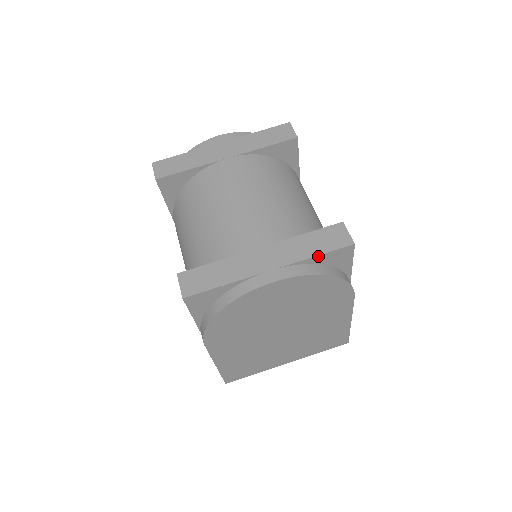
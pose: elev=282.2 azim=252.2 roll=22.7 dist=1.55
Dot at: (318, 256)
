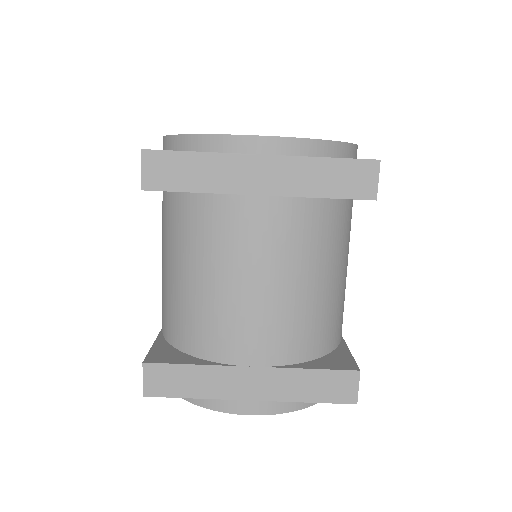
Dot at: (311, 401)
